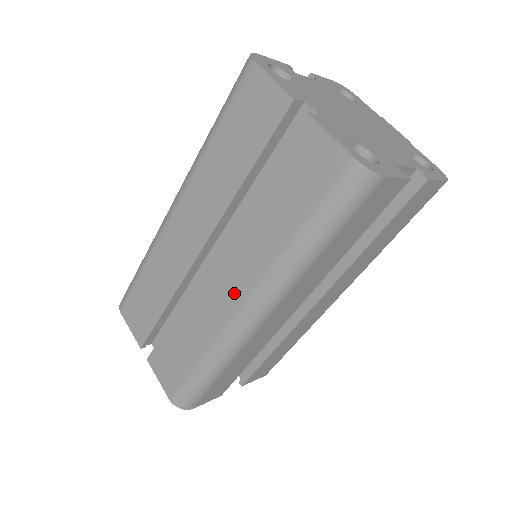
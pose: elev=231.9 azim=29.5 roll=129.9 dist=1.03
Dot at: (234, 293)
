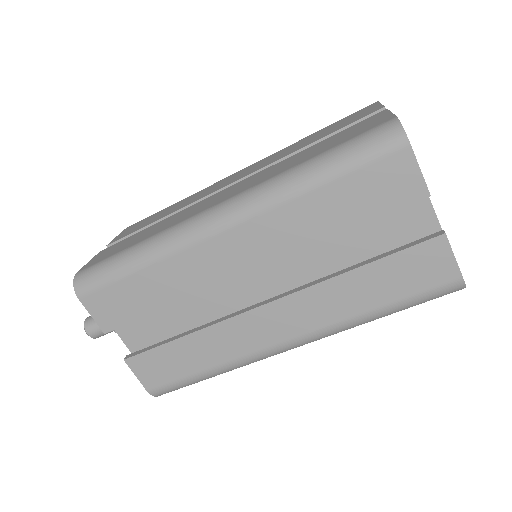
Dot at: (221, 199)
